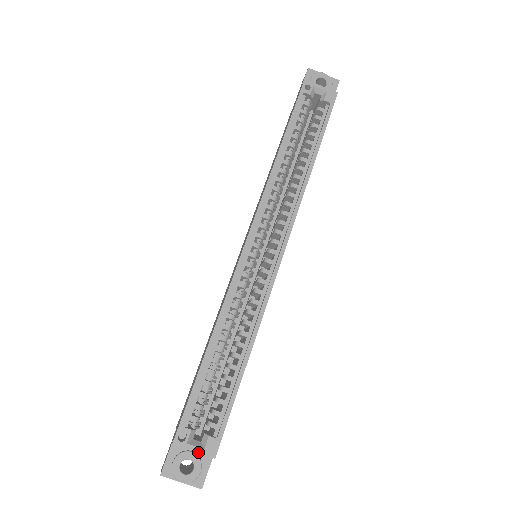
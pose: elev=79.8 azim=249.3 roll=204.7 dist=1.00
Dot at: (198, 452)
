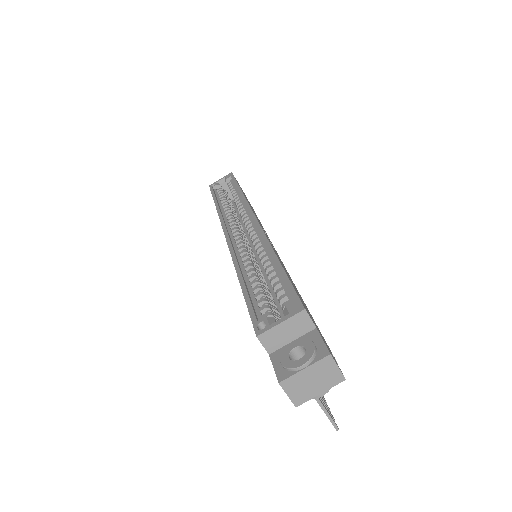
Dot at: (285, 320)
